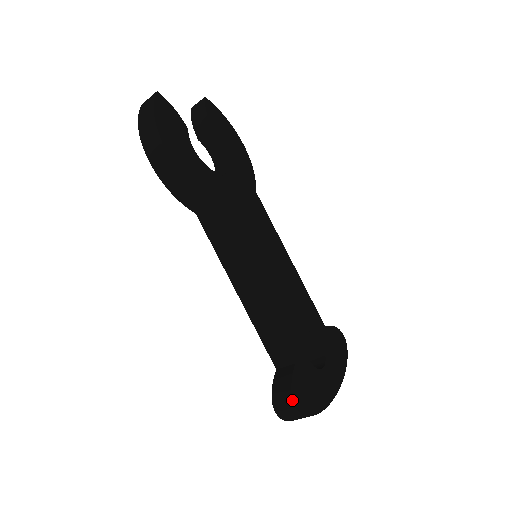
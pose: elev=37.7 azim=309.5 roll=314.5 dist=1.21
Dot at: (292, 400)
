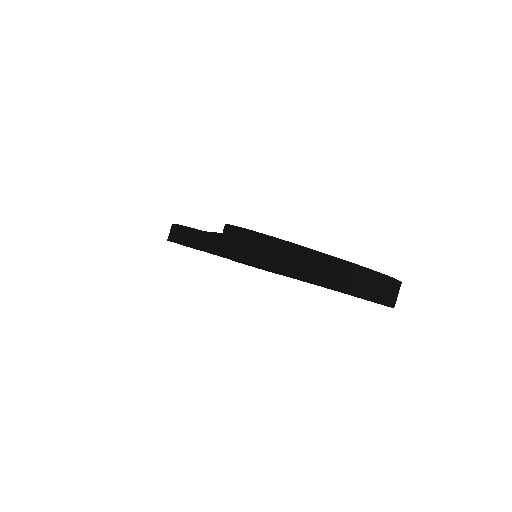
Dot at: (225, 225)
